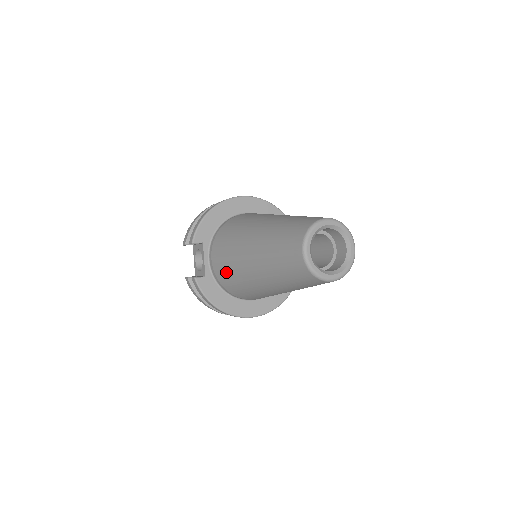
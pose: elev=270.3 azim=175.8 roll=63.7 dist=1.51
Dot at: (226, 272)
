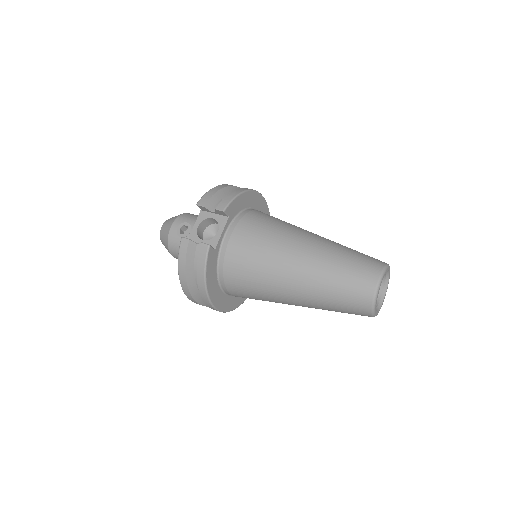
Dot at: (248, 257)
